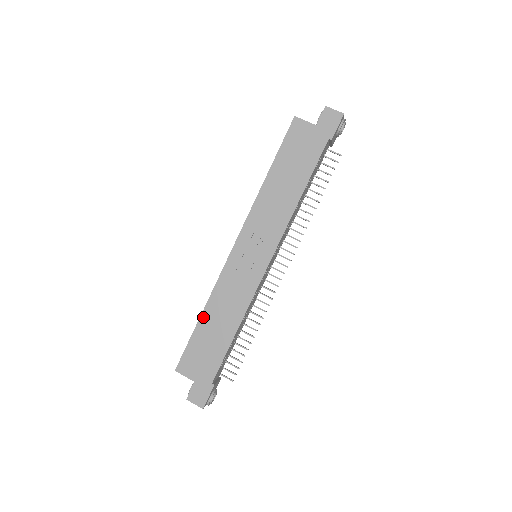
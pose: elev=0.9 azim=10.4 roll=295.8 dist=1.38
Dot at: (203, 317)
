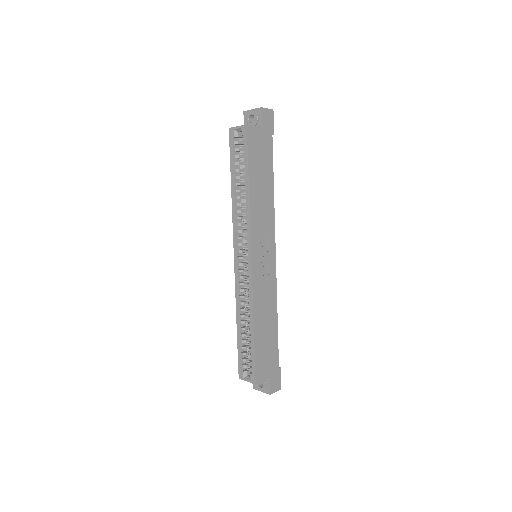
Dot at: (256, 329)
